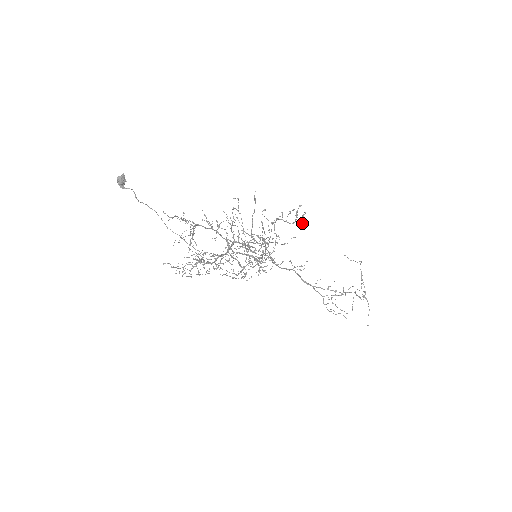
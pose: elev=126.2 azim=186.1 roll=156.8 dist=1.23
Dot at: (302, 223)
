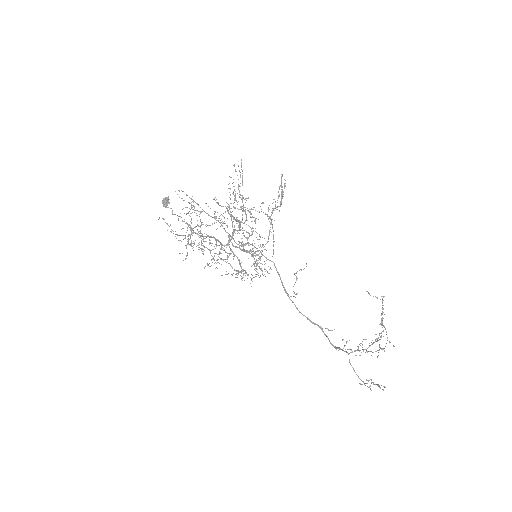
Dot at: (282, 190)
